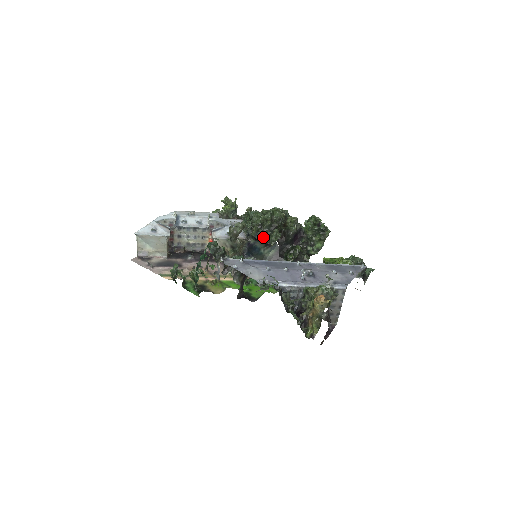
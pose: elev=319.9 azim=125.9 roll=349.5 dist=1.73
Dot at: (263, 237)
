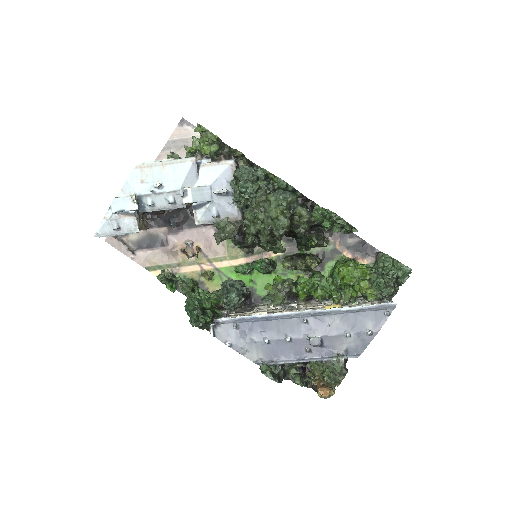
Dot at: (262, 243)
